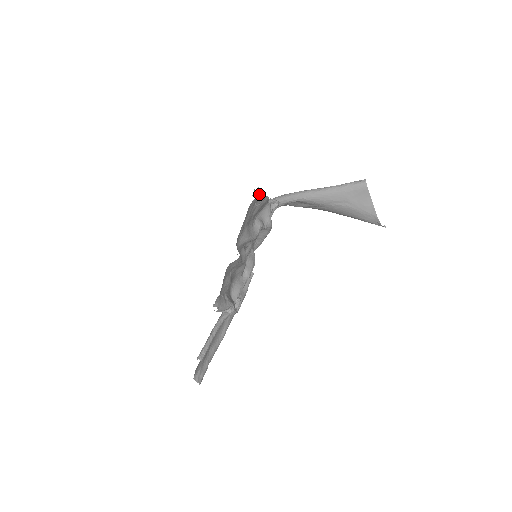
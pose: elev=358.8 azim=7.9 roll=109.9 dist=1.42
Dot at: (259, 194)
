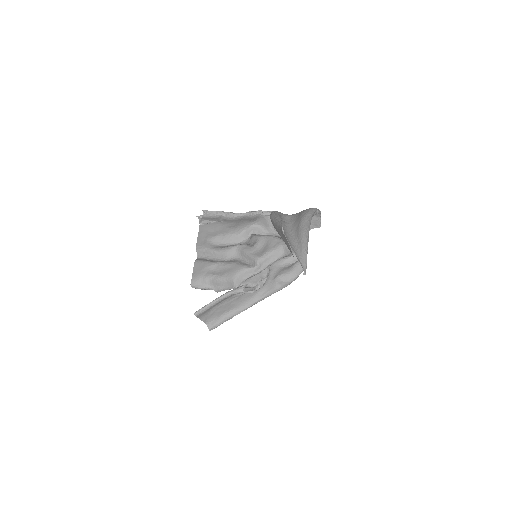
Dot at: (204, 216)
